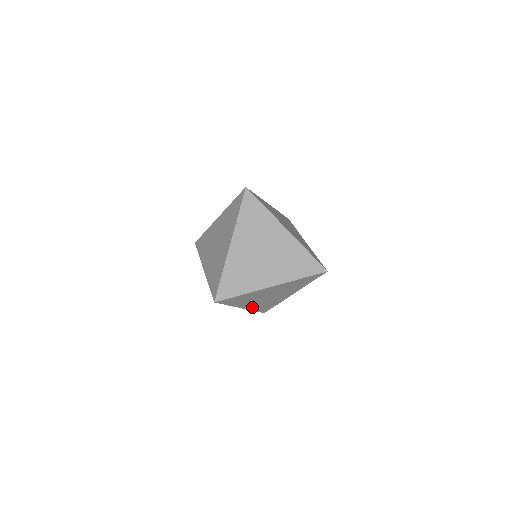
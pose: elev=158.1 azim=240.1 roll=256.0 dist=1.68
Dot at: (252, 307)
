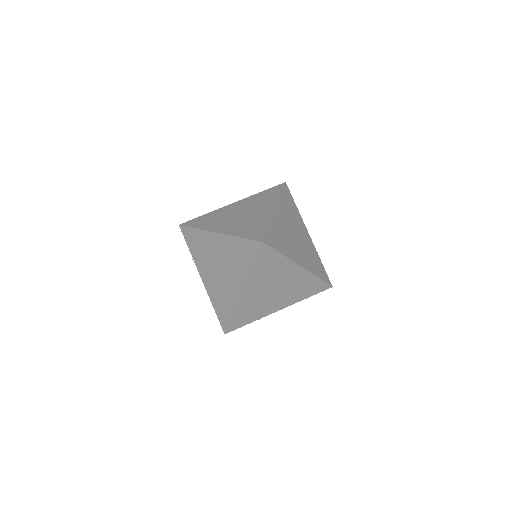
Dot at: (210, 289)
